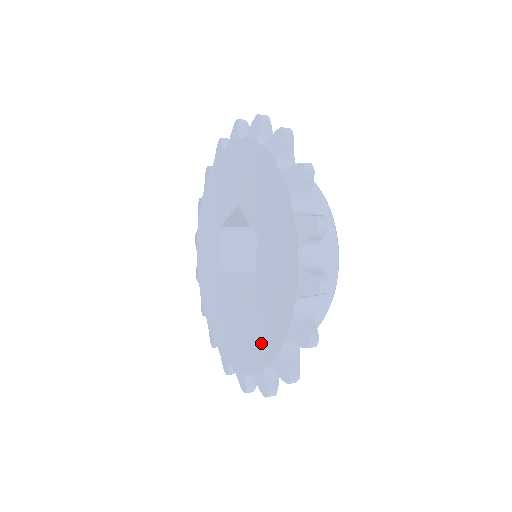
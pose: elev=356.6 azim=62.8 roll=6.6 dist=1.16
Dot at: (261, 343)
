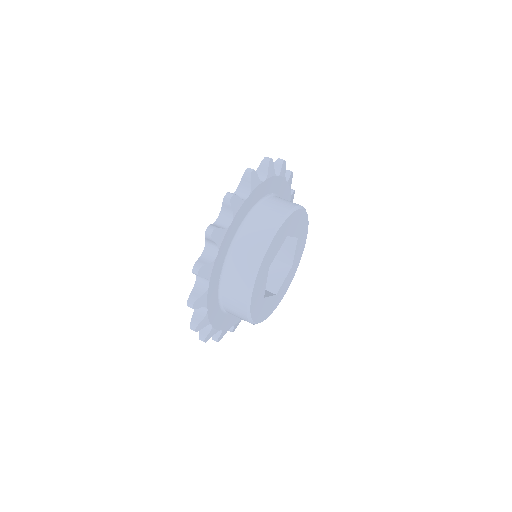
Dot at: occluded
